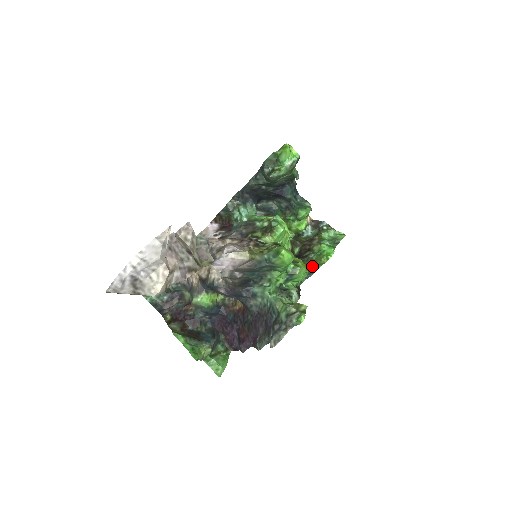
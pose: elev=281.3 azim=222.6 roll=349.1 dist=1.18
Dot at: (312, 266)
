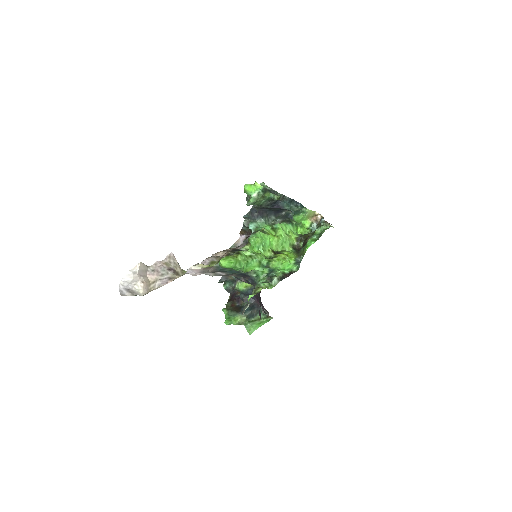
Dot at: (299, 257)
